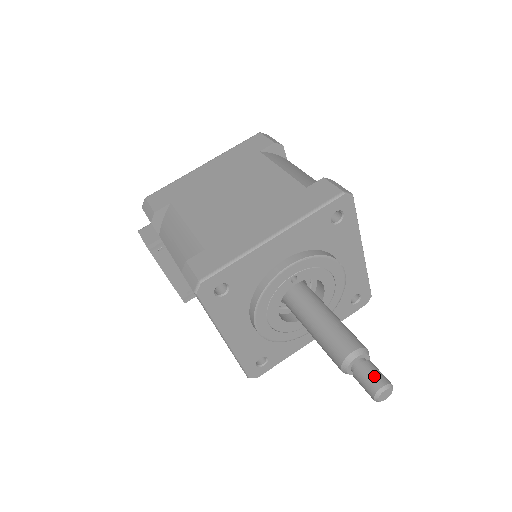
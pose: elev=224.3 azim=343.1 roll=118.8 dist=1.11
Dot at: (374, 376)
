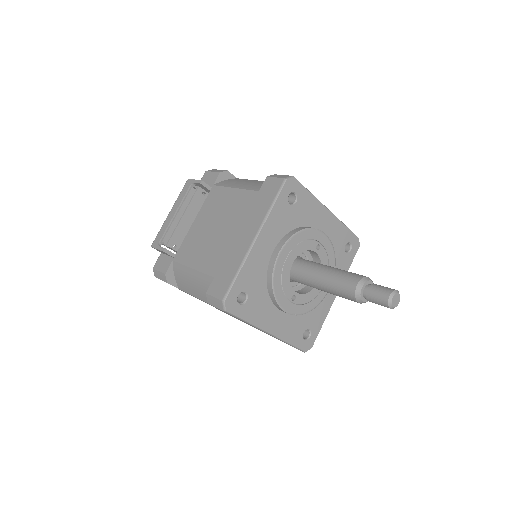
Dot at: (389, 288)
